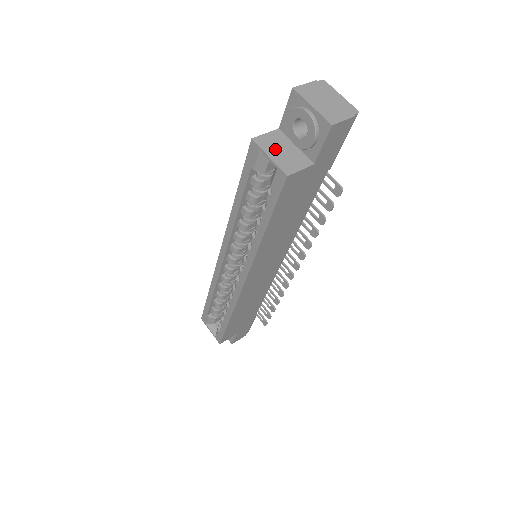
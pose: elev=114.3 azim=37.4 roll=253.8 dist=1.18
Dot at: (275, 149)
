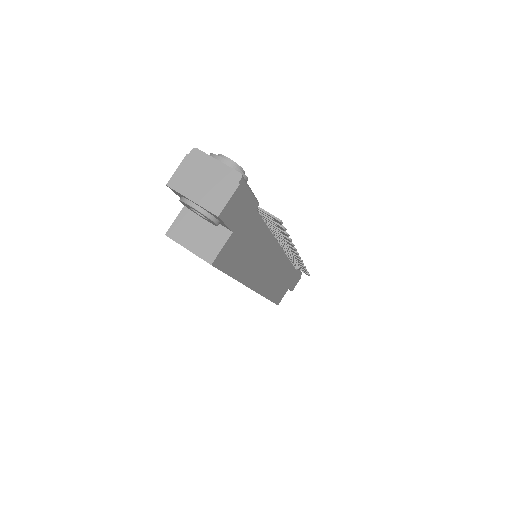
Dot at: (190, 235)
